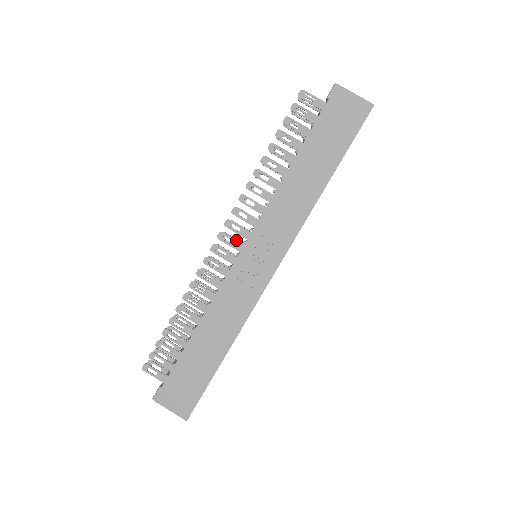
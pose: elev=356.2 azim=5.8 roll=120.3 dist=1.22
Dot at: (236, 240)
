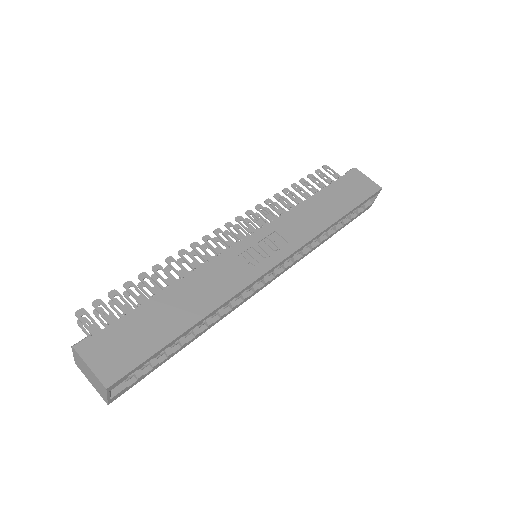
Dot at: (242, 233)
